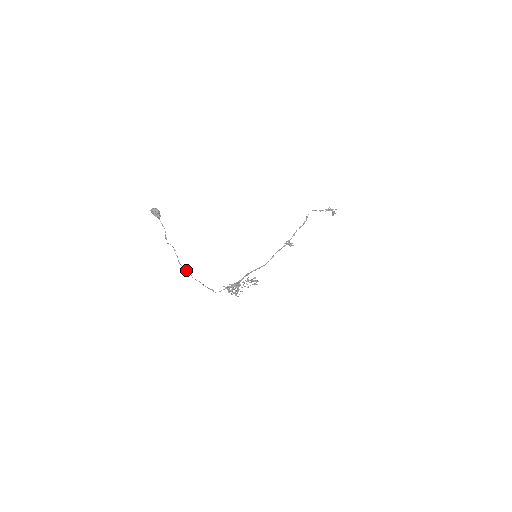
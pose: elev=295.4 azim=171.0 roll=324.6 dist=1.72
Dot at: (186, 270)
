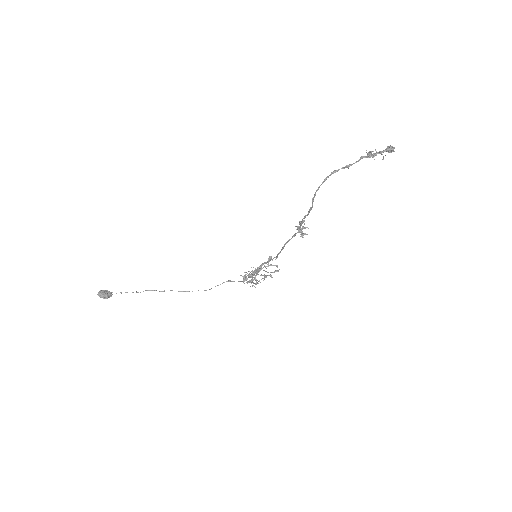
Dot at: (182, 291)
